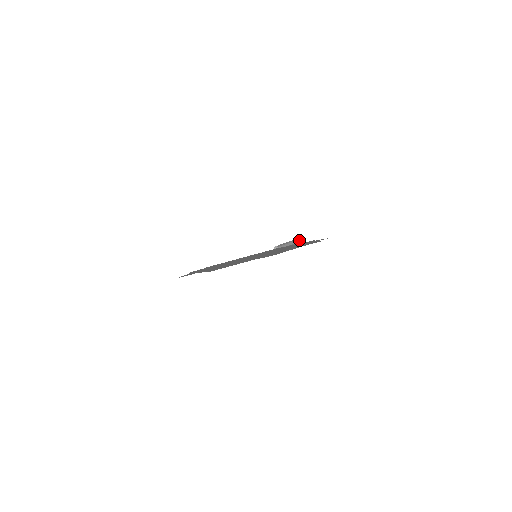
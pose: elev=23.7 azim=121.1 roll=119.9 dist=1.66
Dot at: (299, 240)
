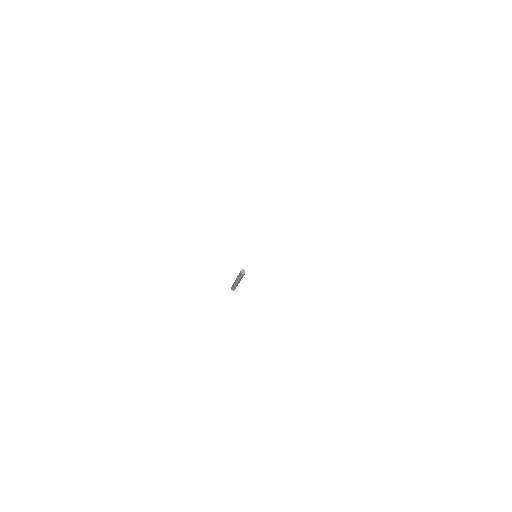
Dot at: occluded
